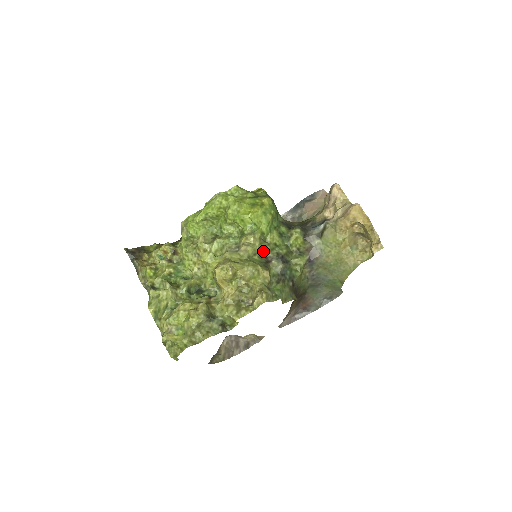
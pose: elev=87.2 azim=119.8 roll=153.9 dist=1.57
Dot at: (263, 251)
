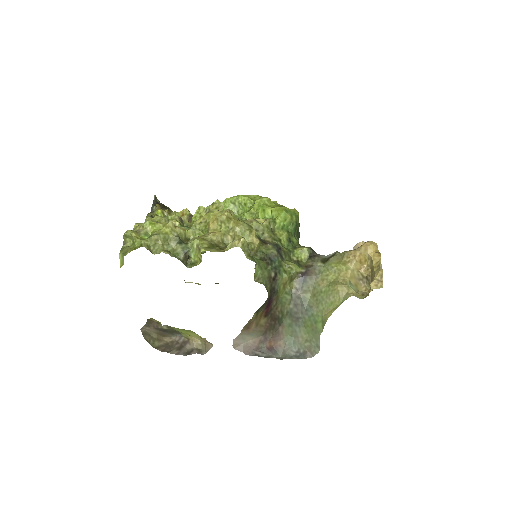
Dot at: (266, 234)
